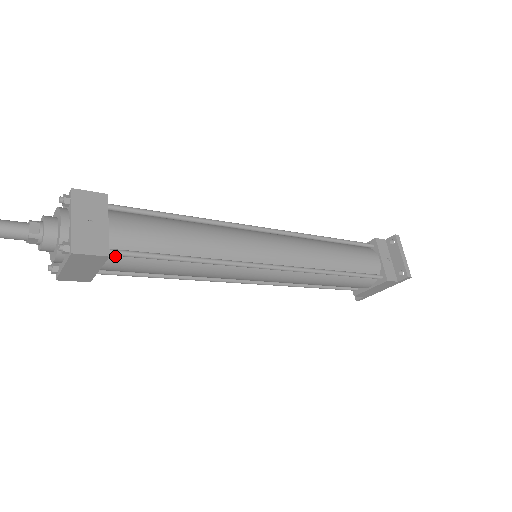
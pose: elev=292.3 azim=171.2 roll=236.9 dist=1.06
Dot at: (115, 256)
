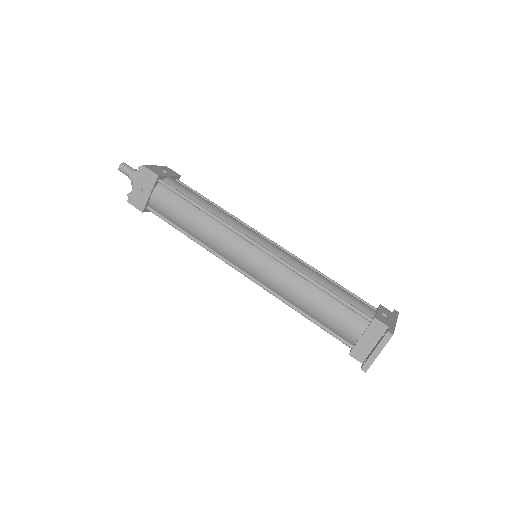
Dot at: (155, 210)
